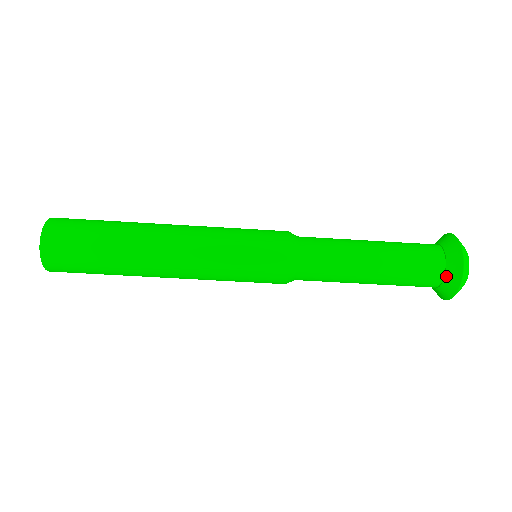
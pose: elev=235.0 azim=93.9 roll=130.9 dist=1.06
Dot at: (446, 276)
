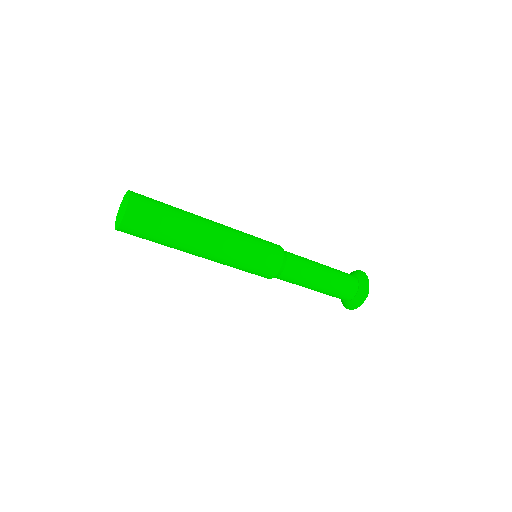
Dot at: (347, 302)
